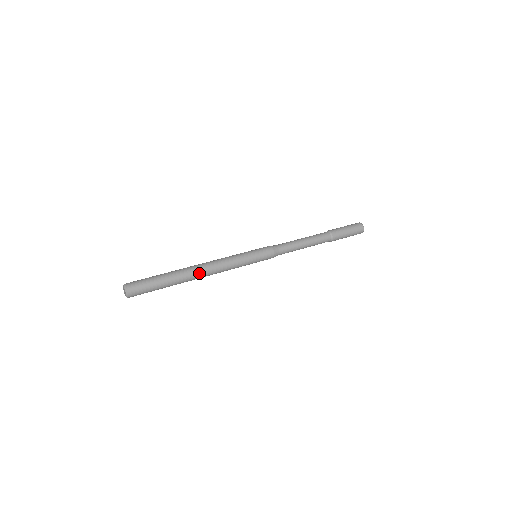
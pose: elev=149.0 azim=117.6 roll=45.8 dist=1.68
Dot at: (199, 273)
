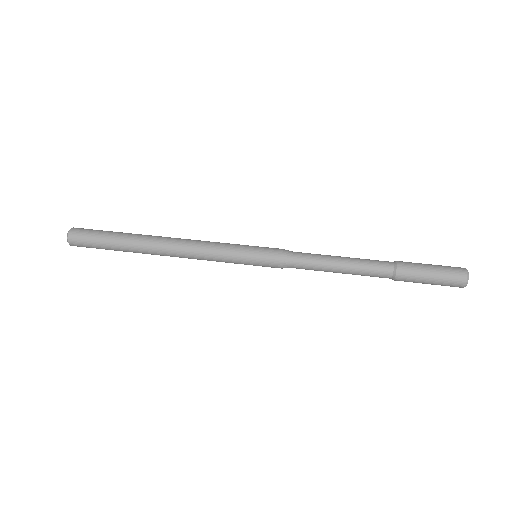
Dot at: (162, 254)
